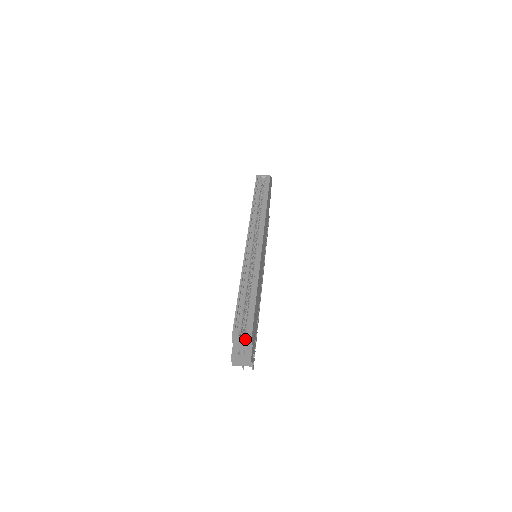
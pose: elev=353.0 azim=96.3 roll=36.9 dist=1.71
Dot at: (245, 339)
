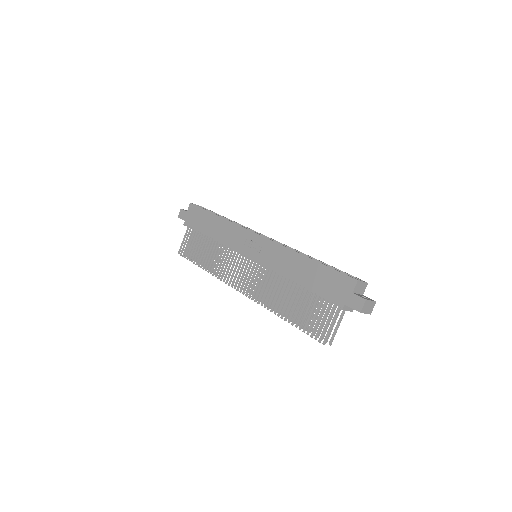
Dot at: (364, 284)
